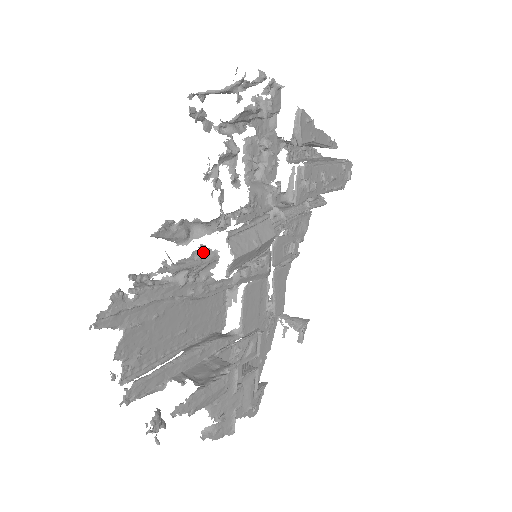
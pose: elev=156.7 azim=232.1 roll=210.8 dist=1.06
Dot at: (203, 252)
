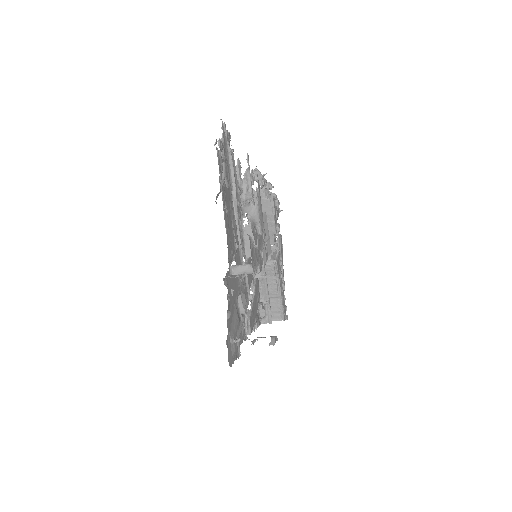
Dot at: occluded
